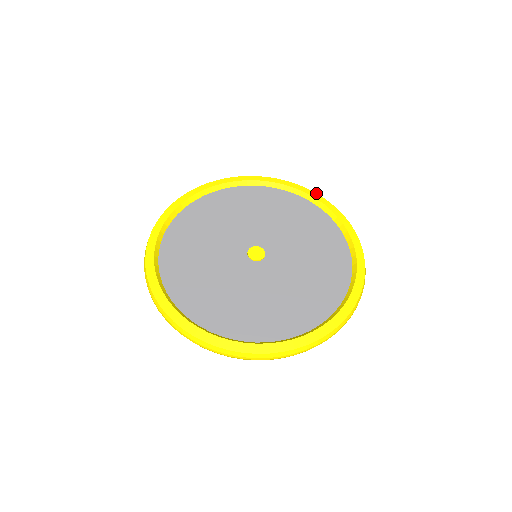
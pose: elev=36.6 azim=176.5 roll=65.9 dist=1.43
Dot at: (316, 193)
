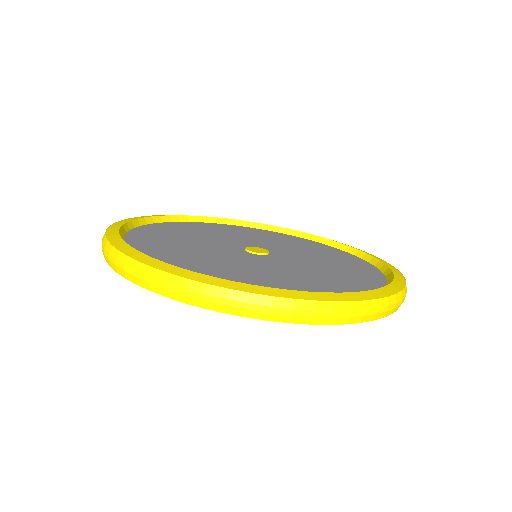
Dot at: occluded
